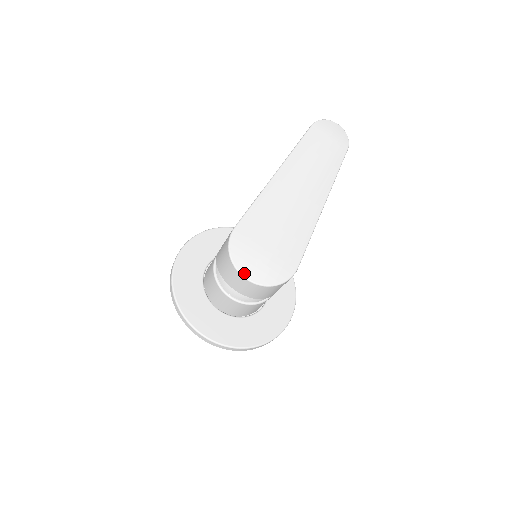
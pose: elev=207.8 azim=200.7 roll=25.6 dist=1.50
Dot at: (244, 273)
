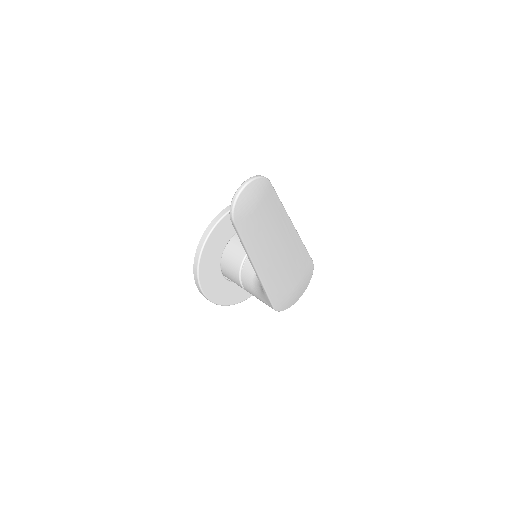
Dot at: occluded
